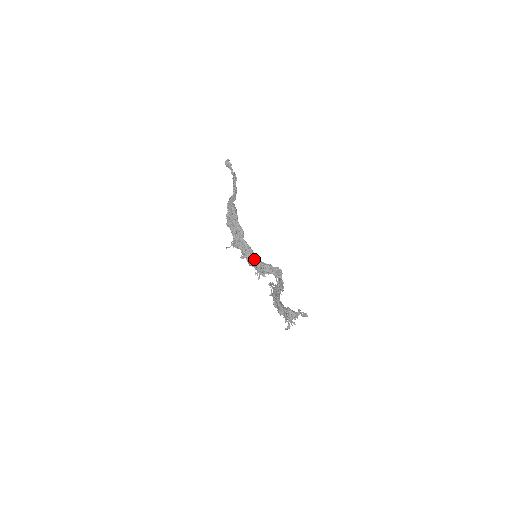
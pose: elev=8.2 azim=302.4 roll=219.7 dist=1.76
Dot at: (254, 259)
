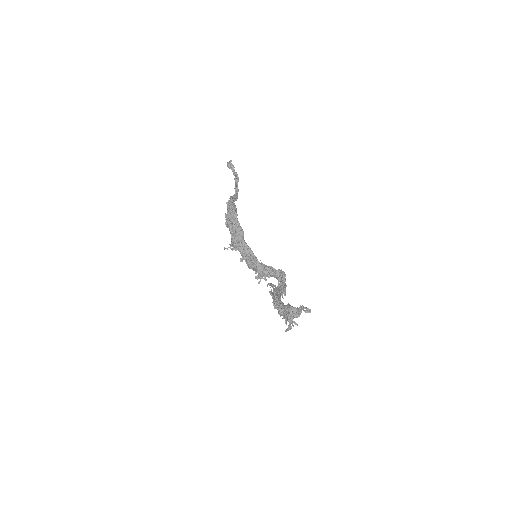
Dot at: (254, 261)
